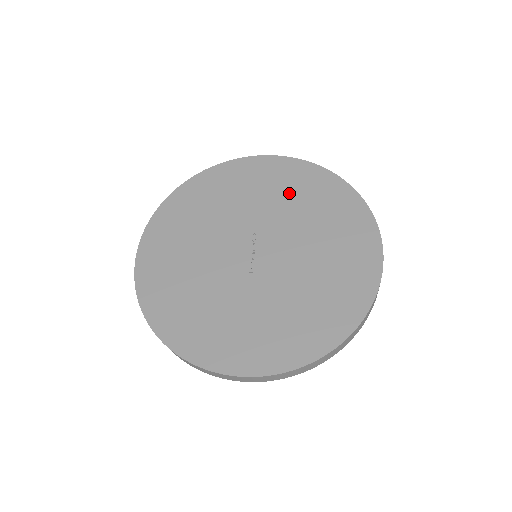
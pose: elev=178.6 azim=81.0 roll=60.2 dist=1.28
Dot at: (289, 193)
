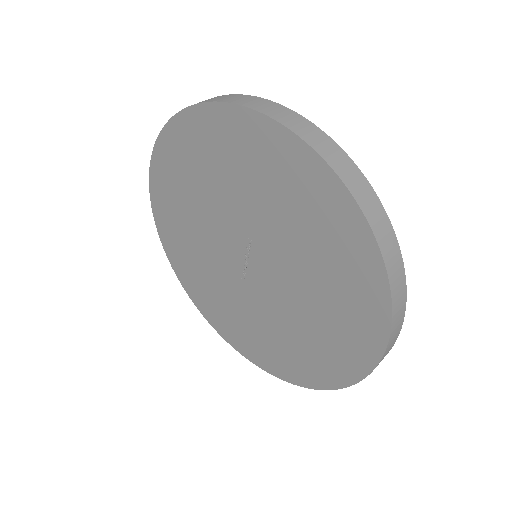
Dot at: (295, 214)
